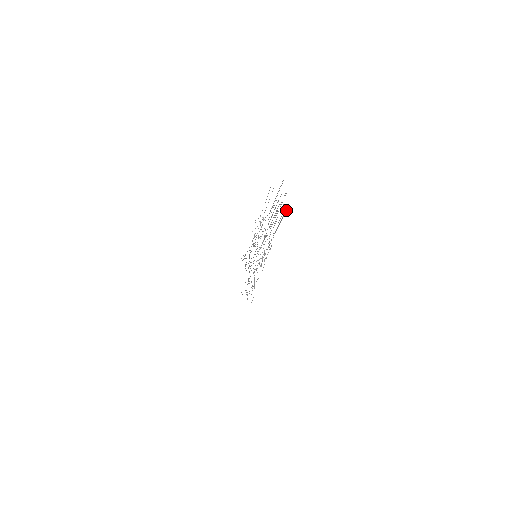
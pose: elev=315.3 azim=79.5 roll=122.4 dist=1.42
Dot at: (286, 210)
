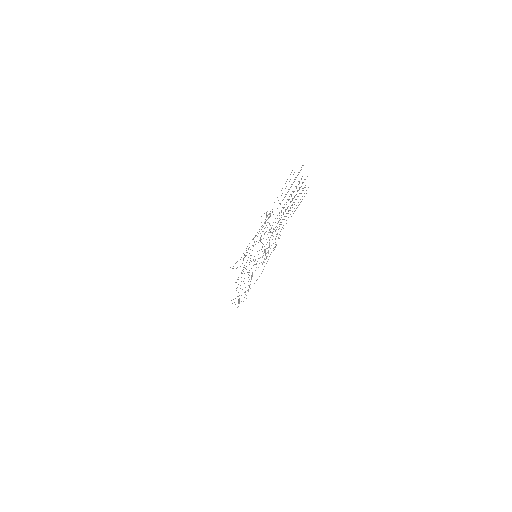
Dot at: occluded
